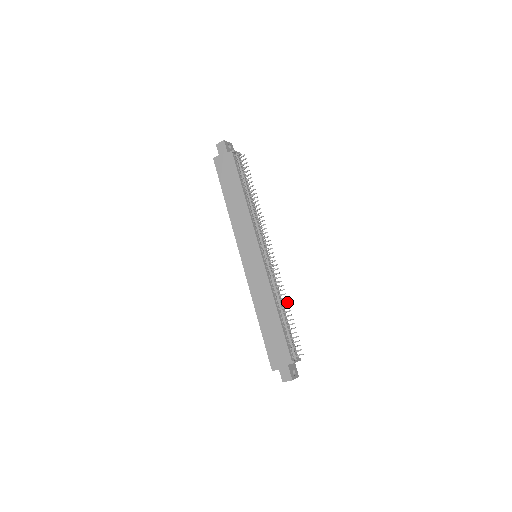
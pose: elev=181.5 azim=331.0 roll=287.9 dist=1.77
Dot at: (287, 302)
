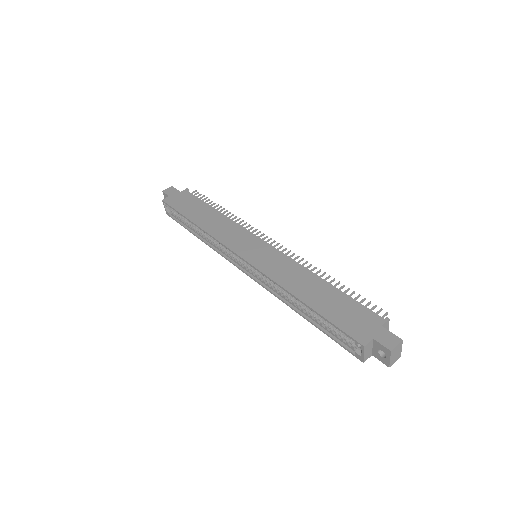
Dot at: occluded
